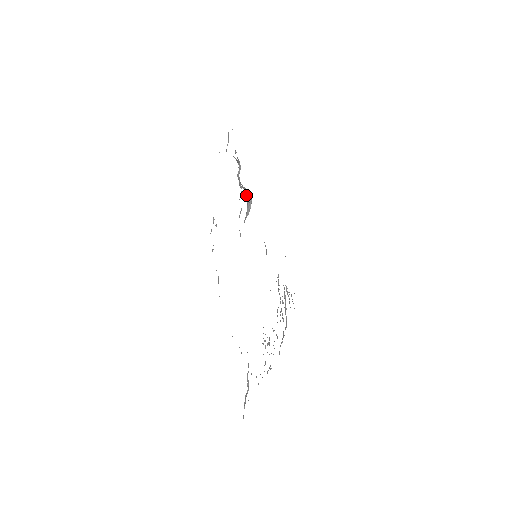
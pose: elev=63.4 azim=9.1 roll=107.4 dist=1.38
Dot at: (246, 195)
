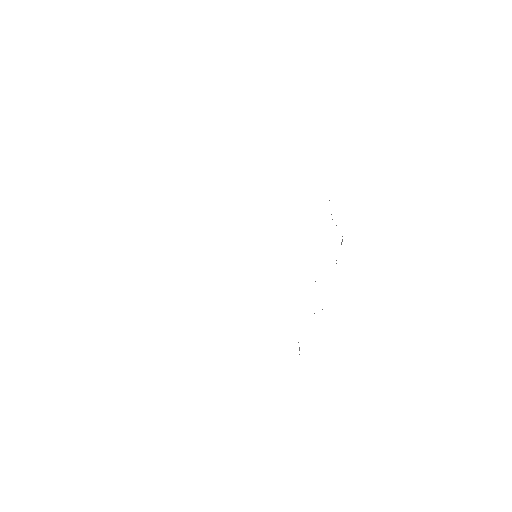
Dot at: occluded
